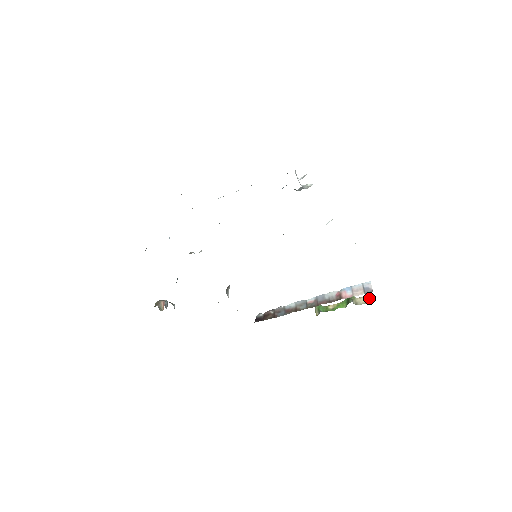
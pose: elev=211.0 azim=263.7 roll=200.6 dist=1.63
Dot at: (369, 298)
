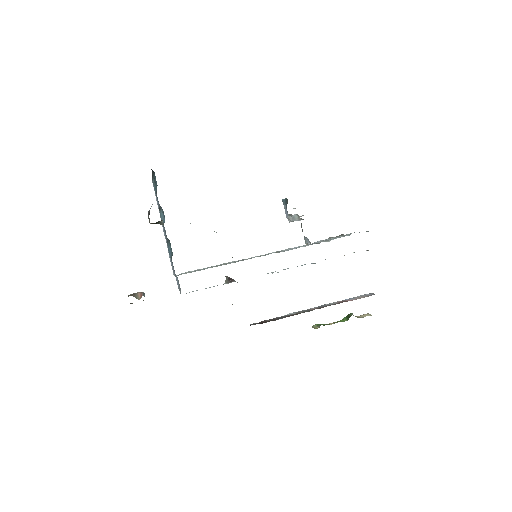
Dot at: (369, 314)
